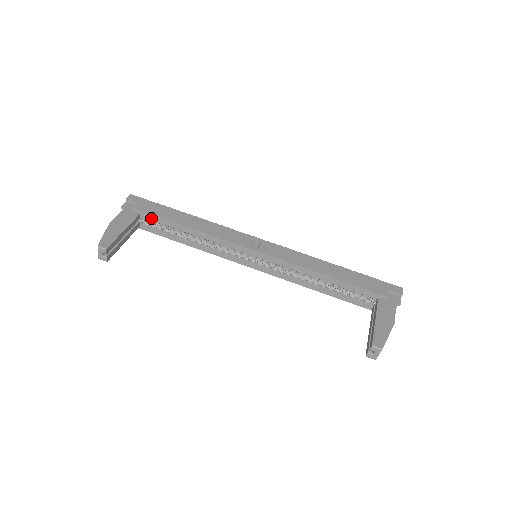
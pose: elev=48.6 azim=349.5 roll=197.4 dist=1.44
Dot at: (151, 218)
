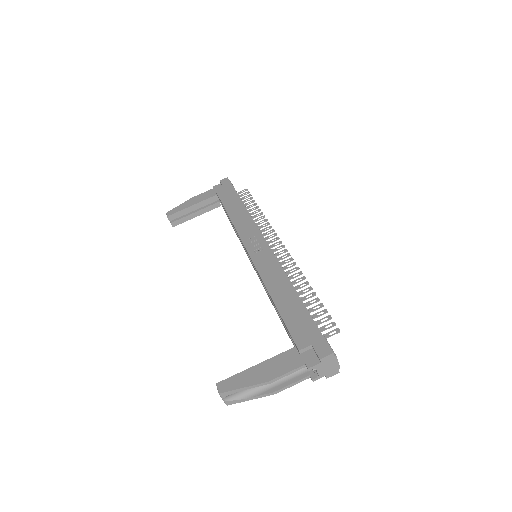
Dot at: occluded
